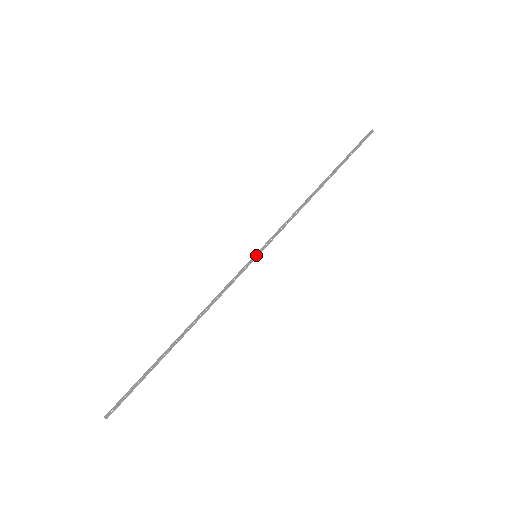
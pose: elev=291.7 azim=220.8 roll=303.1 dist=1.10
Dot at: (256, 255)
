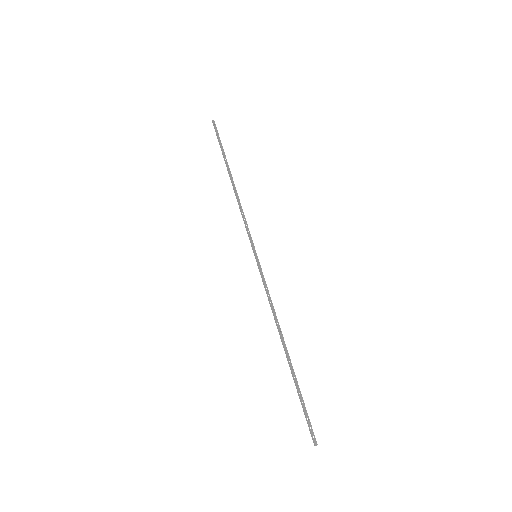
Dot at: (255, 256)
